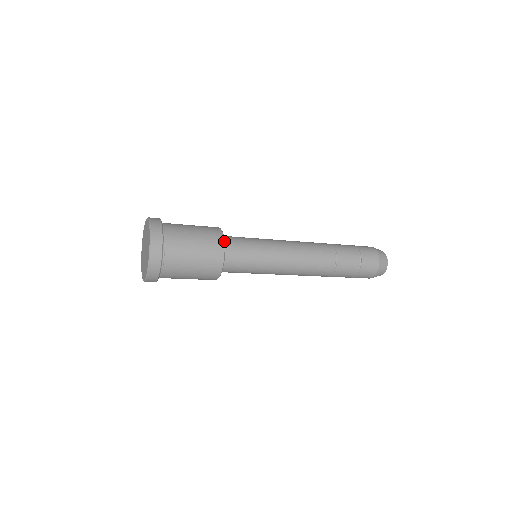
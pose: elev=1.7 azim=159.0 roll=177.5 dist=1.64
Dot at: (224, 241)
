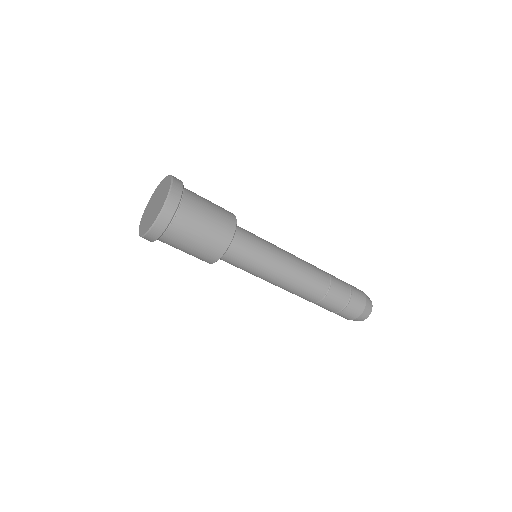
Dot at: occluded
